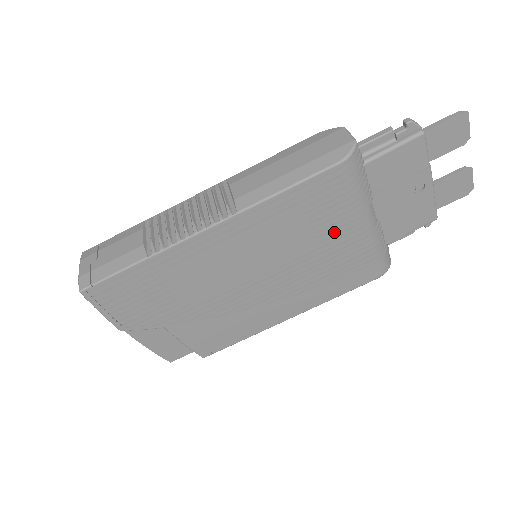
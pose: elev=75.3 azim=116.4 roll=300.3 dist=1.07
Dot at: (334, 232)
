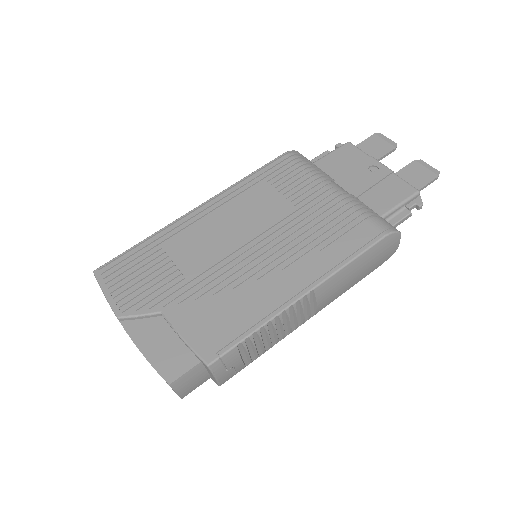
Dot at: (306, 197)
